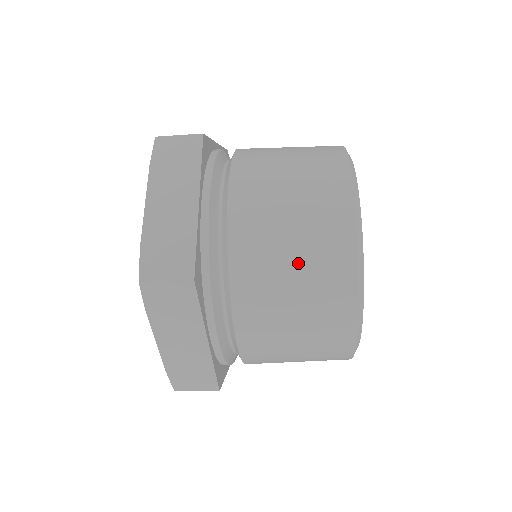
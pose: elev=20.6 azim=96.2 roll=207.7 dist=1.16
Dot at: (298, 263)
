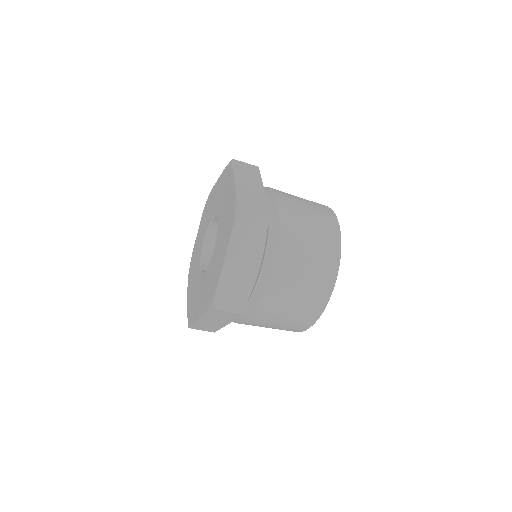
Dot at: (313, 234)
